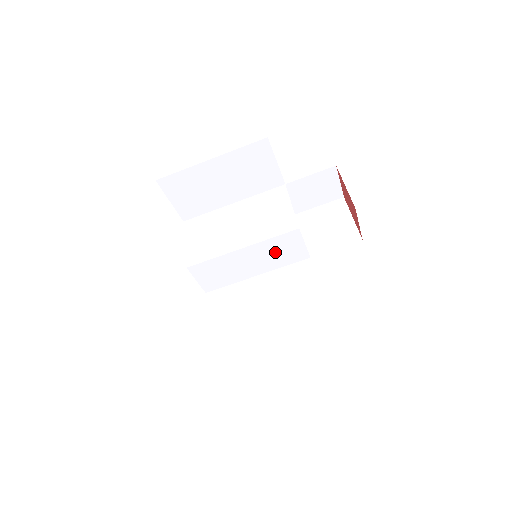
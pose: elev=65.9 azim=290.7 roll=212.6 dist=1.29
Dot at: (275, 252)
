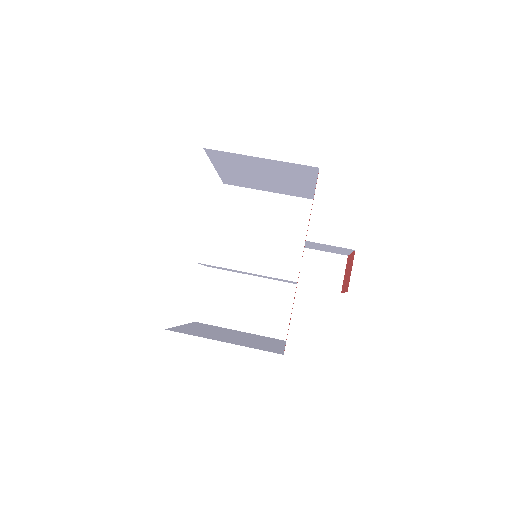
Dot at: (274, 254)
